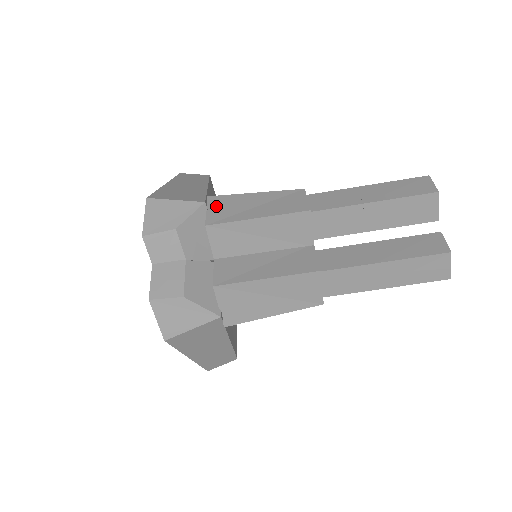
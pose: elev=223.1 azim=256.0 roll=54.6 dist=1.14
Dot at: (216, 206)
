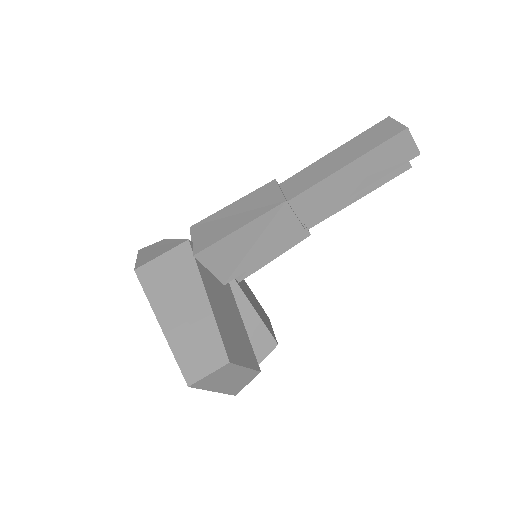
Dot at: occluded
